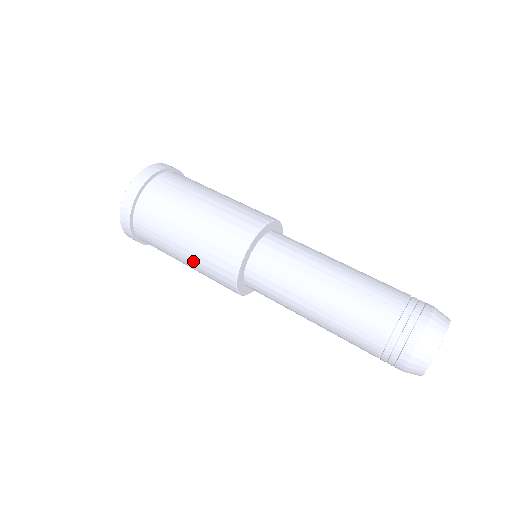
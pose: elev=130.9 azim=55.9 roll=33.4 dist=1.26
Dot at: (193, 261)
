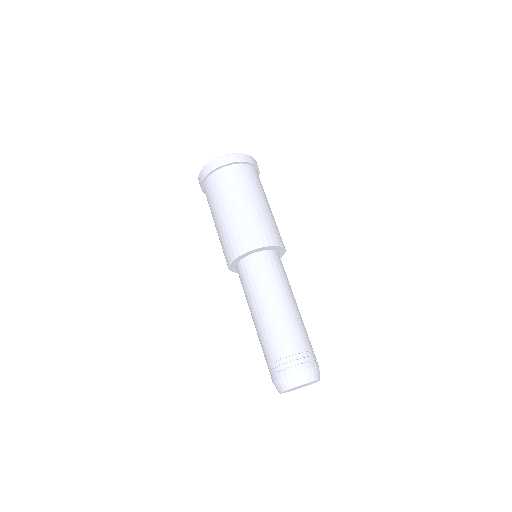
Dot at: occluded
